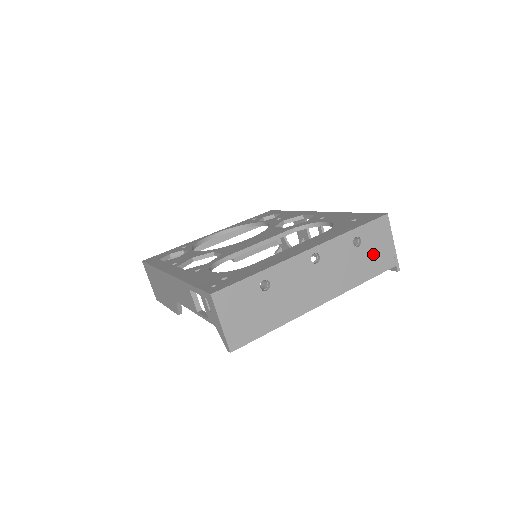
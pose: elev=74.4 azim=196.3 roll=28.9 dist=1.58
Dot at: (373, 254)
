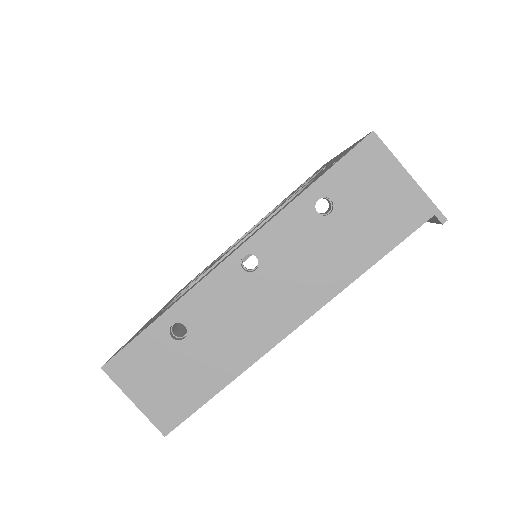
Dot at: (369, 214)
